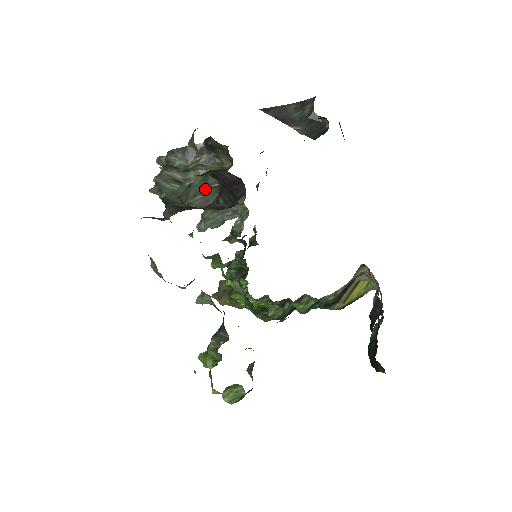
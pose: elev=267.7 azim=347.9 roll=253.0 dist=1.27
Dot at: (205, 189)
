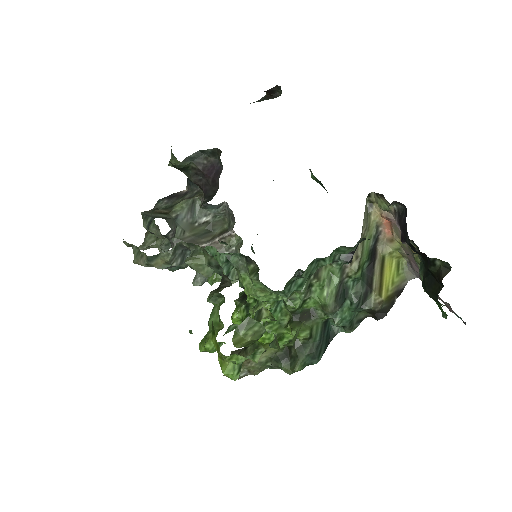
Dot at: (193, 226)
